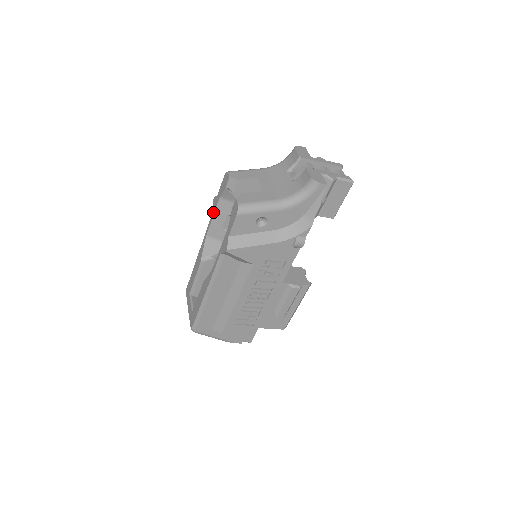
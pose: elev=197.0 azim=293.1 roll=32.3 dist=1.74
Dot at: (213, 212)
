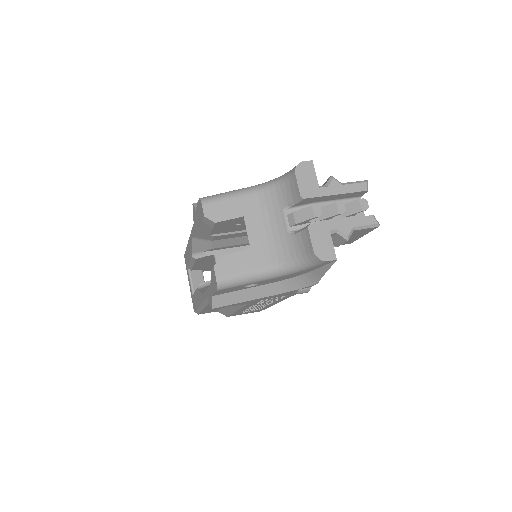
Dot at: (194, 224)
